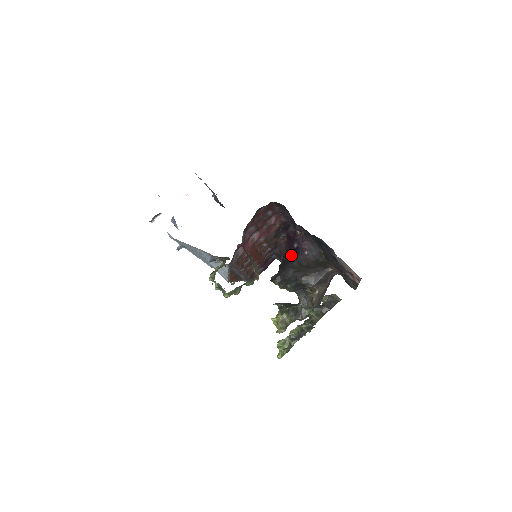
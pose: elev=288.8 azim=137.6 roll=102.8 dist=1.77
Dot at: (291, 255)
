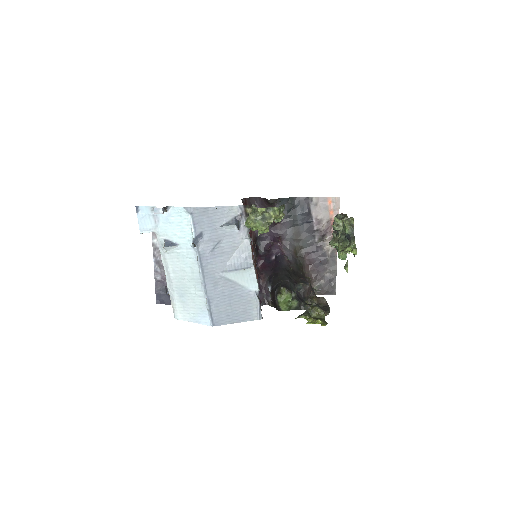
Dot at: (276, 267)
